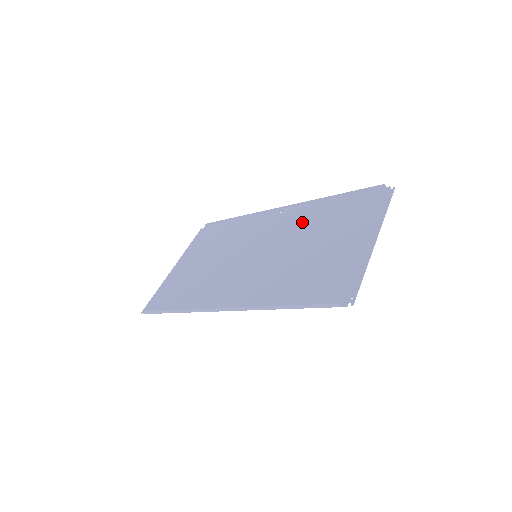
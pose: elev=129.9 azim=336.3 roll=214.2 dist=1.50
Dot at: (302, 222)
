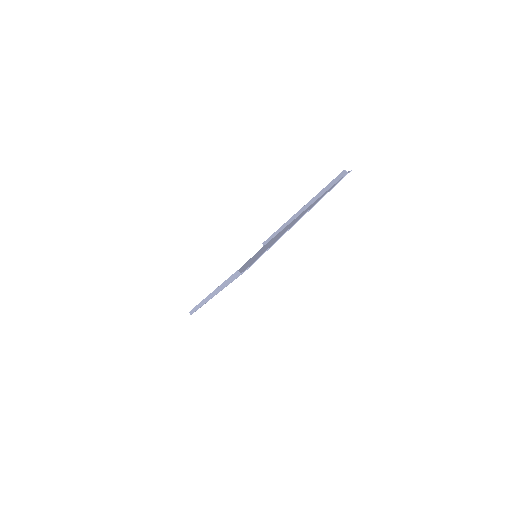
Dot at: (293, 221)
